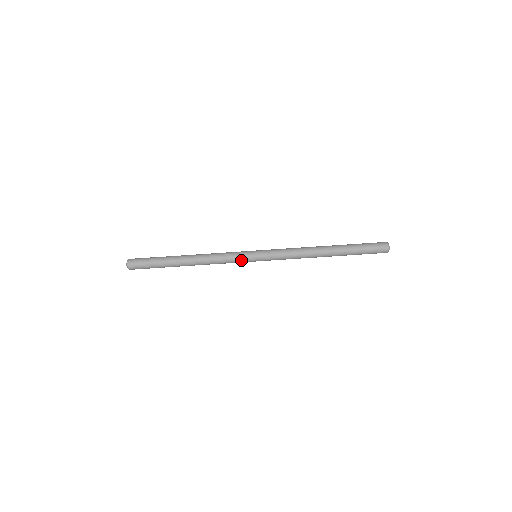
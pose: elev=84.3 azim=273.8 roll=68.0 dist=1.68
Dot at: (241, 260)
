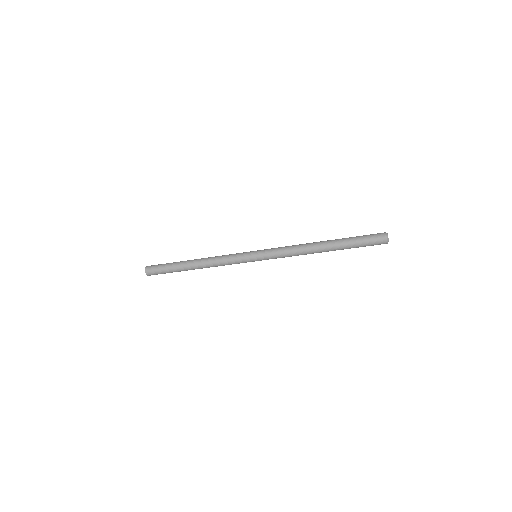
Dot at: (242, 262)
